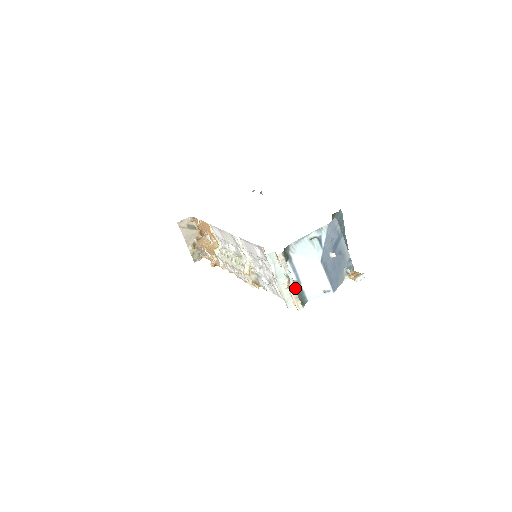
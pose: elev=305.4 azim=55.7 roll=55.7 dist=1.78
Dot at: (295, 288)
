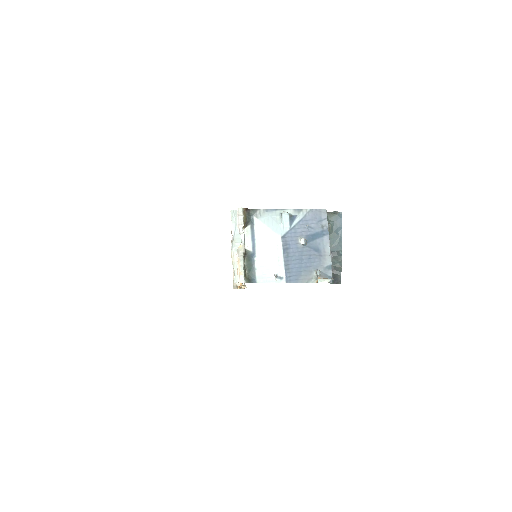
Dot at: (247, 260)
